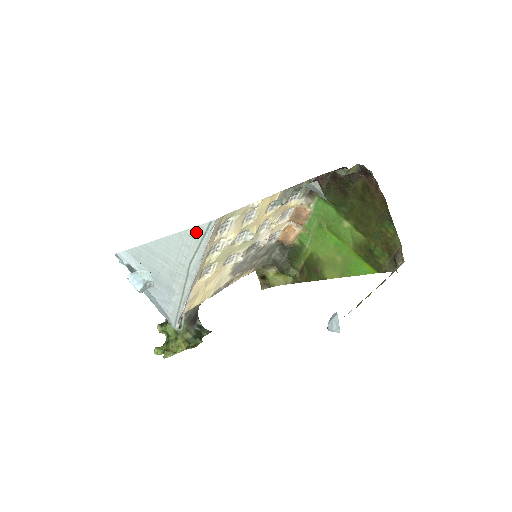
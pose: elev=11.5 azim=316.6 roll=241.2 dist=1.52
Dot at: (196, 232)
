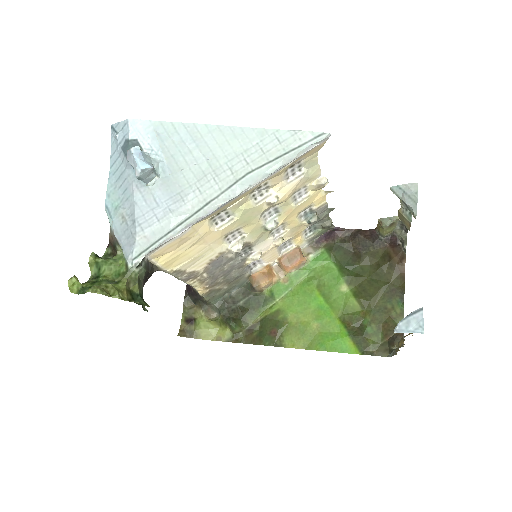
Dot at: (292, 137)
